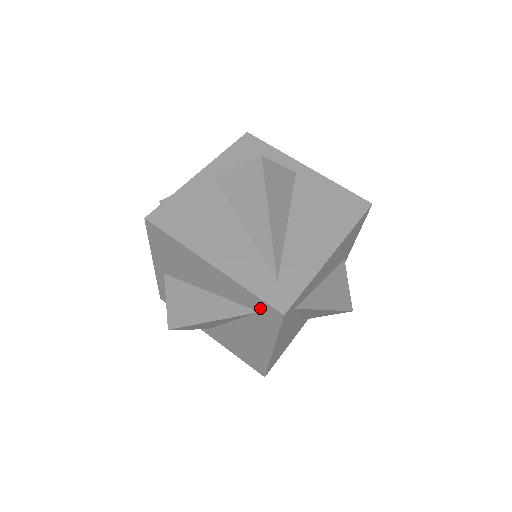
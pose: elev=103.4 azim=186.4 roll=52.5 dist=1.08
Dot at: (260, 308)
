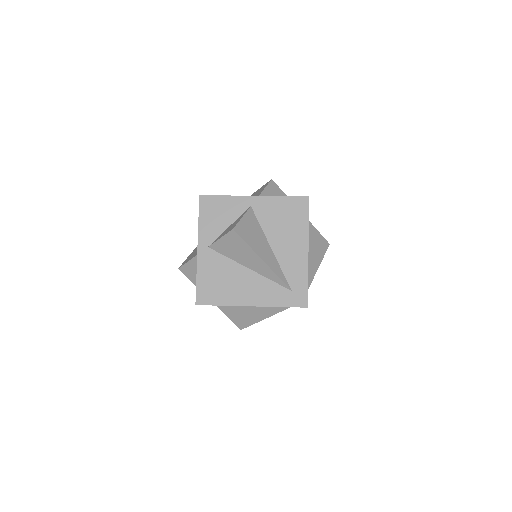
Dot at: occluded
